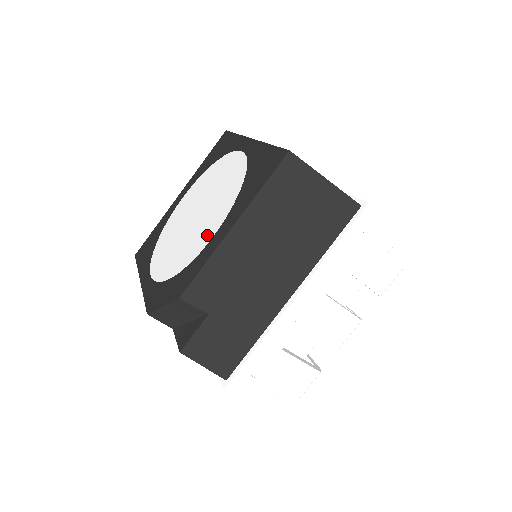
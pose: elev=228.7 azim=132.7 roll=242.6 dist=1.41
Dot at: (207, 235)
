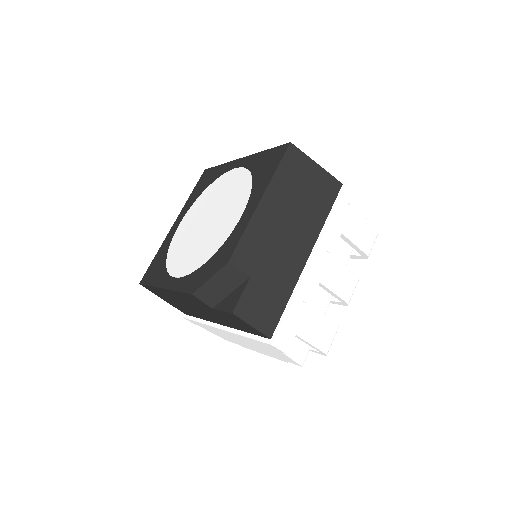
Dot at: (233, 220)
